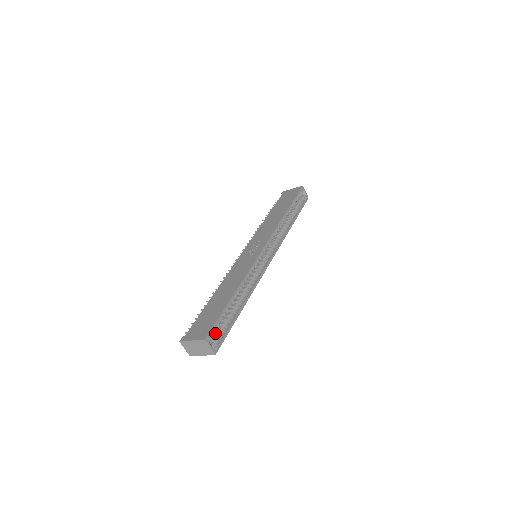
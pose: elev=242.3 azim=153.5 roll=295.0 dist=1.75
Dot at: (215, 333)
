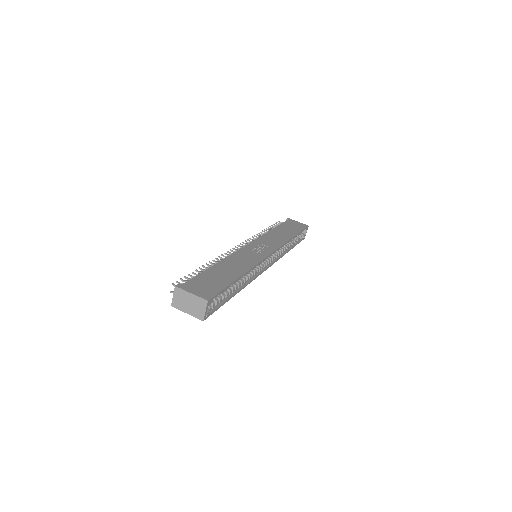
Dot at: occluded
